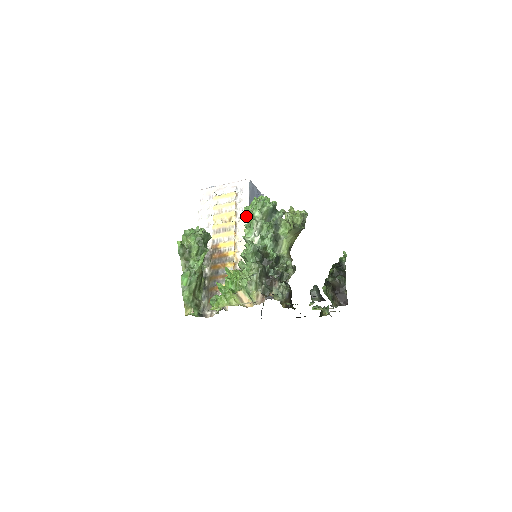
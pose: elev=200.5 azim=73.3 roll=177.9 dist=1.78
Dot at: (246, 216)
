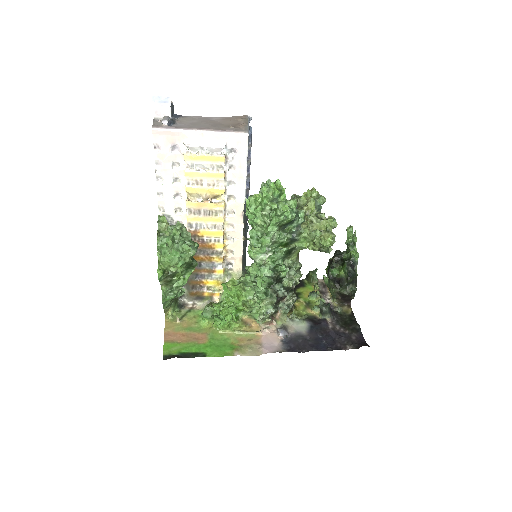
Dot at: (251, 220)
